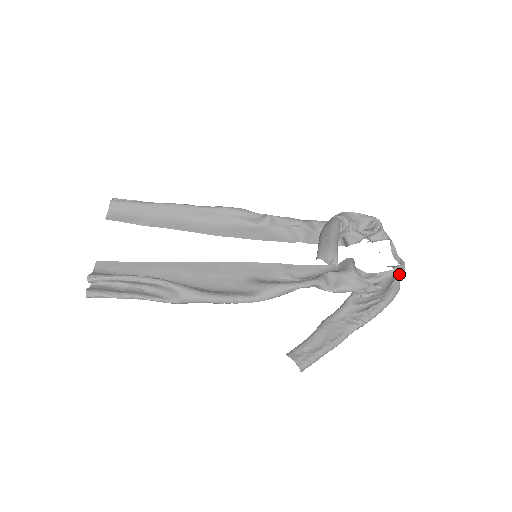
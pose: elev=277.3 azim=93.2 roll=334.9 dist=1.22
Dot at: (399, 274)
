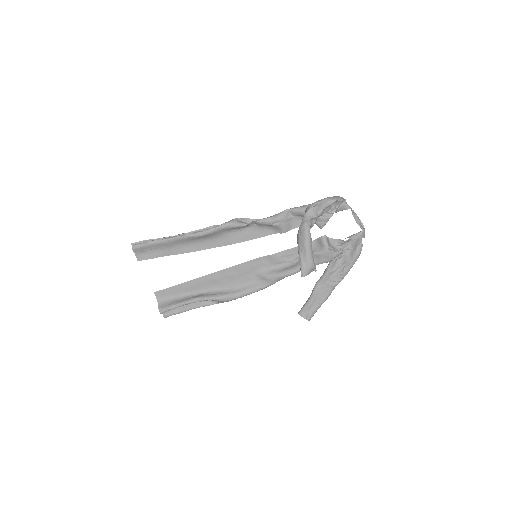
Dot at: (360, 239)
